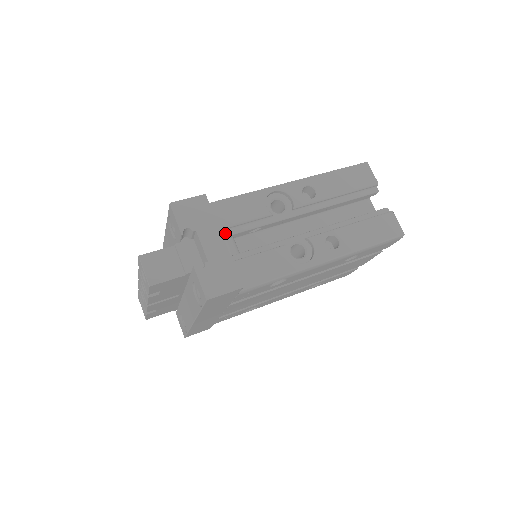
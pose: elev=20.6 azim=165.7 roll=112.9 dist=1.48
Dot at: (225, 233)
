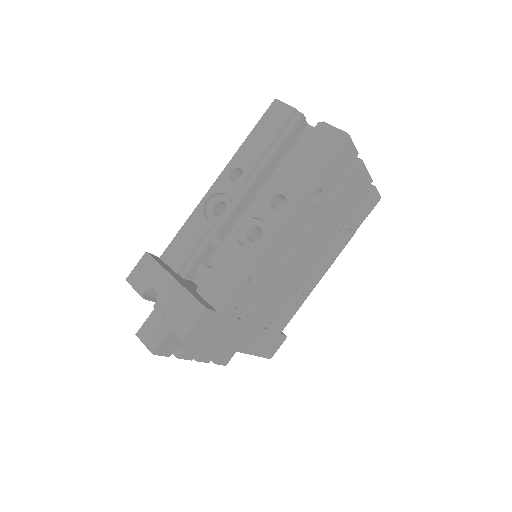
Dot at: (187, 267)
